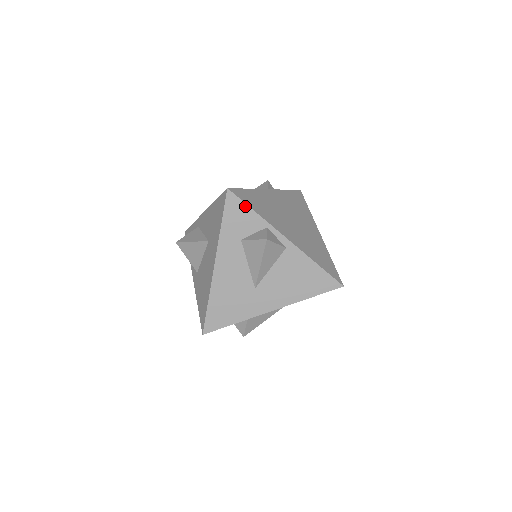
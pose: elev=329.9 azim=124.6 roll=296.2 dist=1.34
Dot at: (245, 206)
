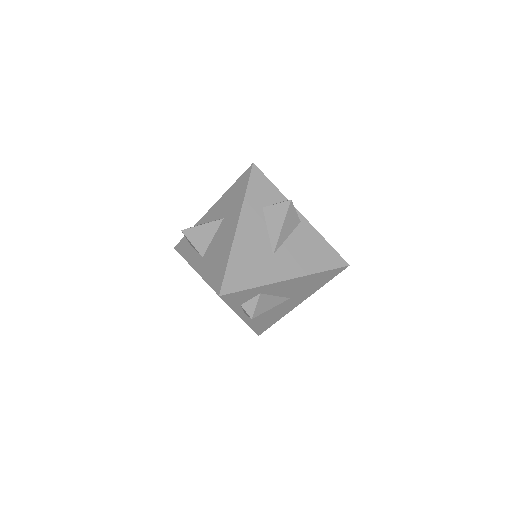
Dot at: (267, 180)
